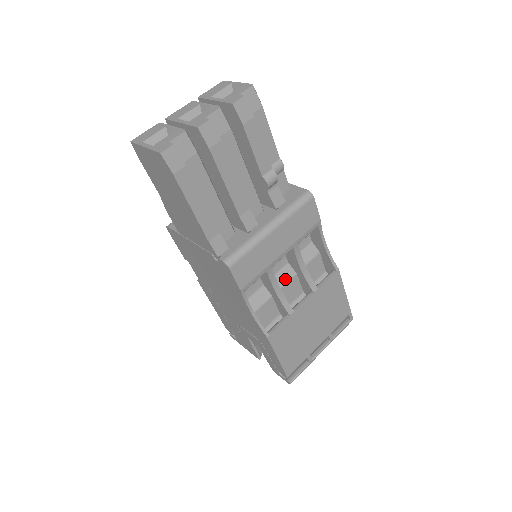
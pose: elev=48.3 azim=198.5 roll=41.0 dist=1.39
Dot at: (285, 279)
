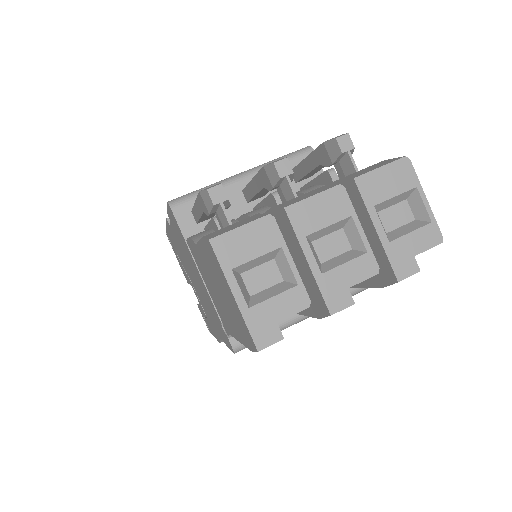
Dot at: occluded
